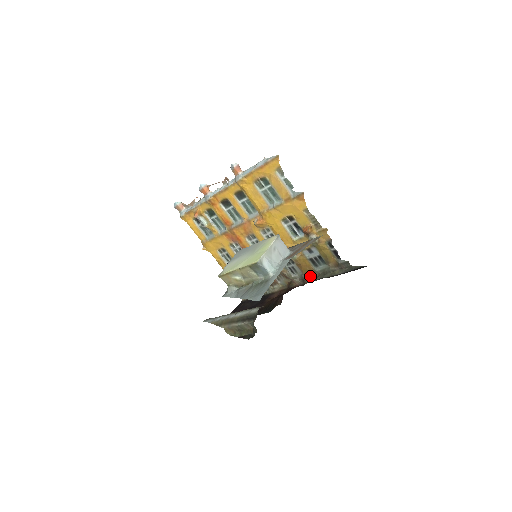
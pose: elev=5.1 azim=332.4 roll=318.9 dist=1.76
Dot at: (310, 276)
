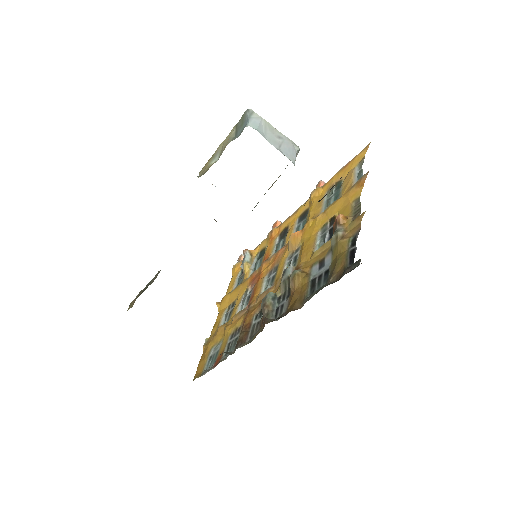
Dot at: (292, 309)
